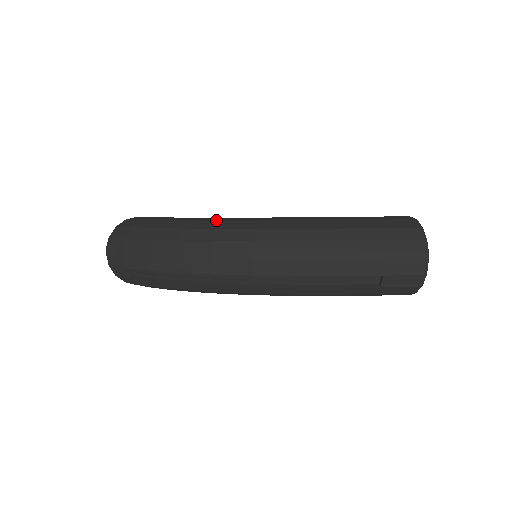
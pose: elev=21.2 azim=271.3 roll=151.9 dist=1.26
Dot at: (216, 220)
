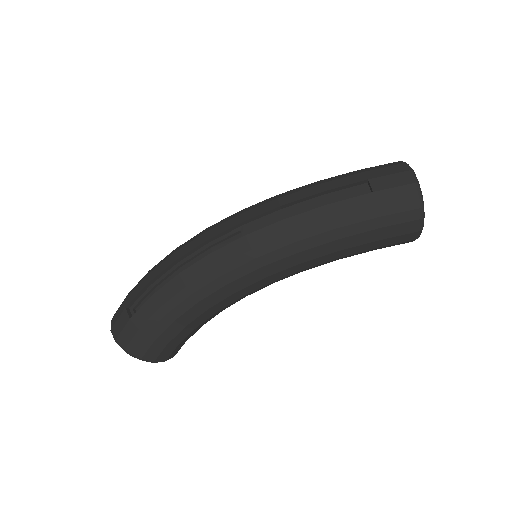
Dot at: occluded
